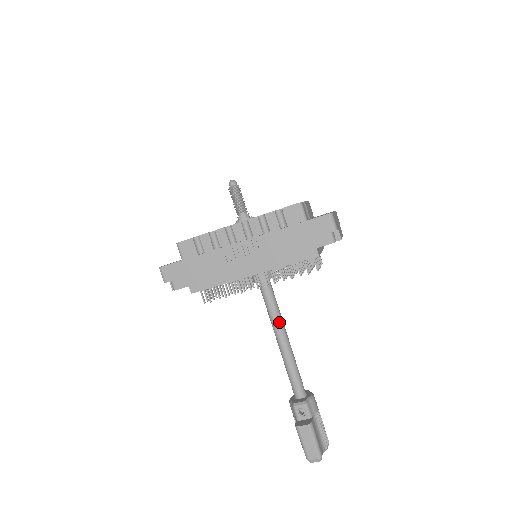
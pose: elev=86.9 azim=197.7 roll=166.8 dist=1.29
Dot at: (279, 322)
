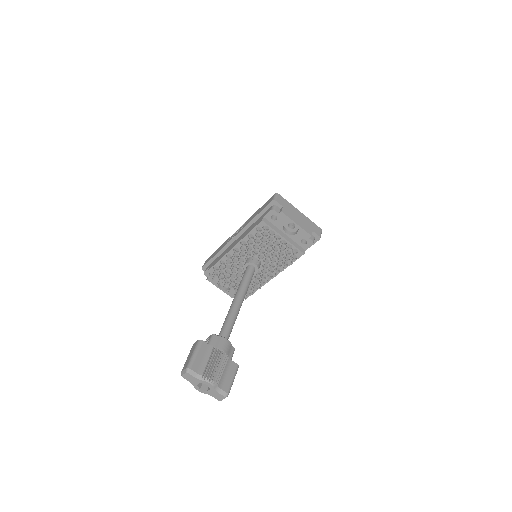
Dot at: (240, 288)
